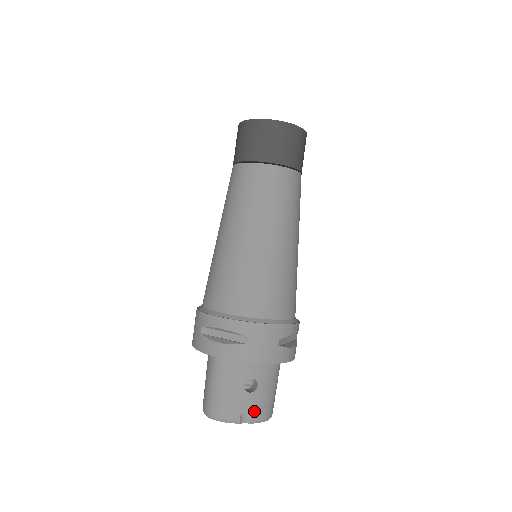
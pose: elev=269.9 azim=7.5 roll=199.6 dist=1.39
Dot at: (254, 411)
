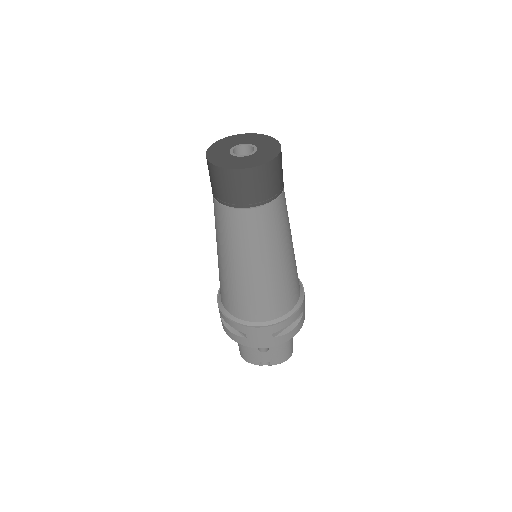
Dot at: (270, 361)
